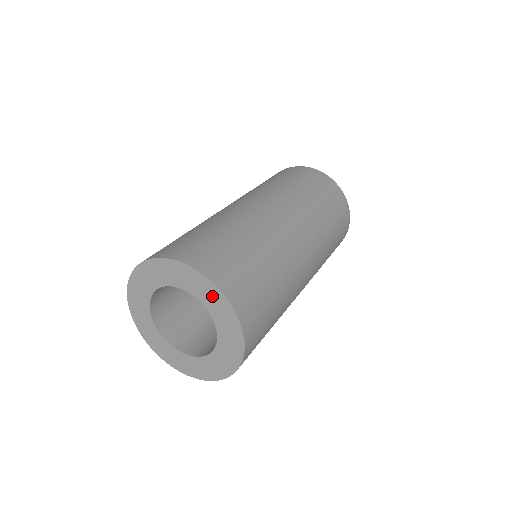
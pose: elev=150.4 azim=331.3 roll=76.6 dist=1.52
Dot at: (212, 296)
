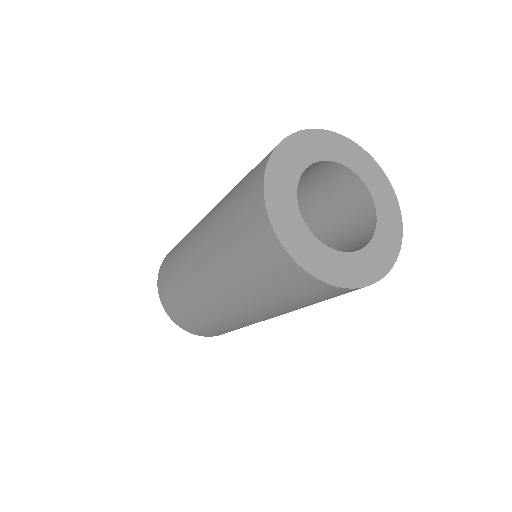
Dot at: (343, 148)
